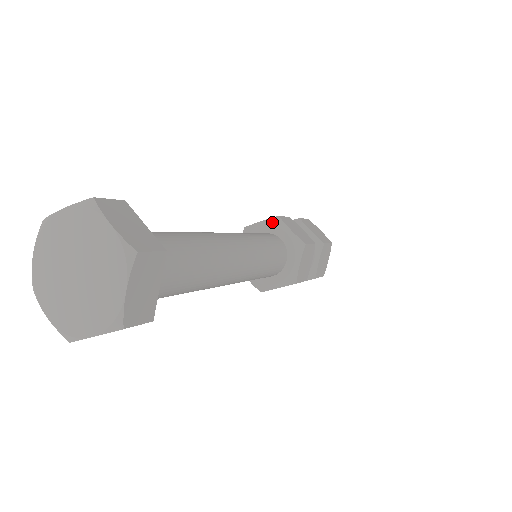
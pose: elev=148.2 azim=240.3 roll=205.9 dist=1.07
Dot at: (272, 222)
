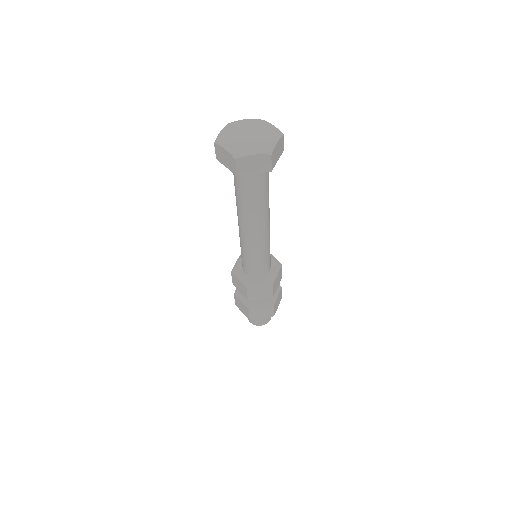
Dot at: occluded
